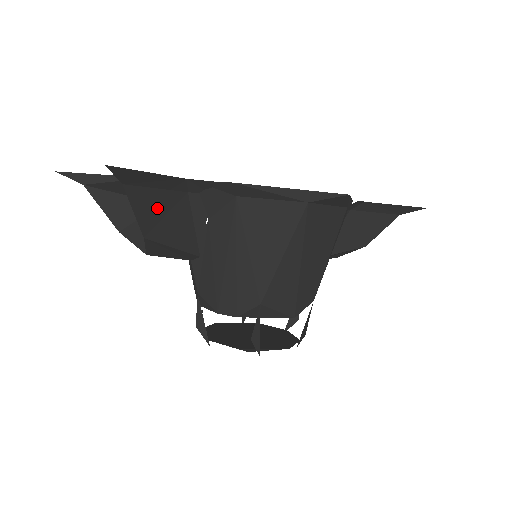
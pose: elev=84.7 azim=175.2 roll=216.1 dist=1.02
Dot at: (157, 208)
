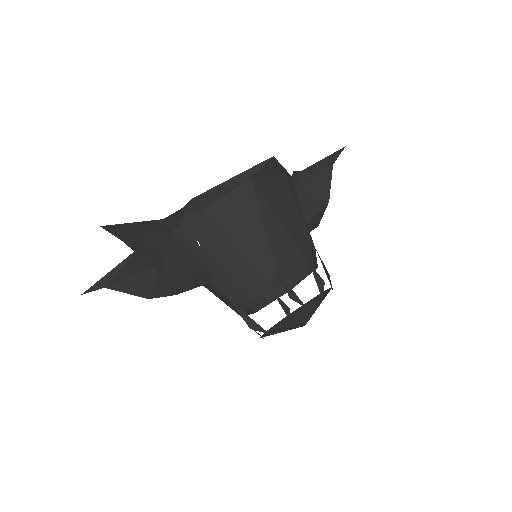
Dot at: (157, 250)
